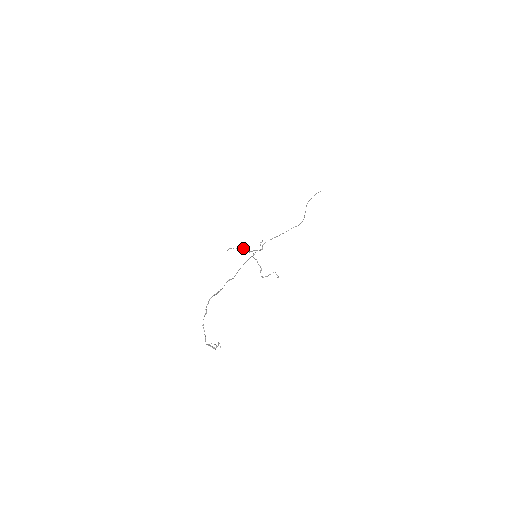
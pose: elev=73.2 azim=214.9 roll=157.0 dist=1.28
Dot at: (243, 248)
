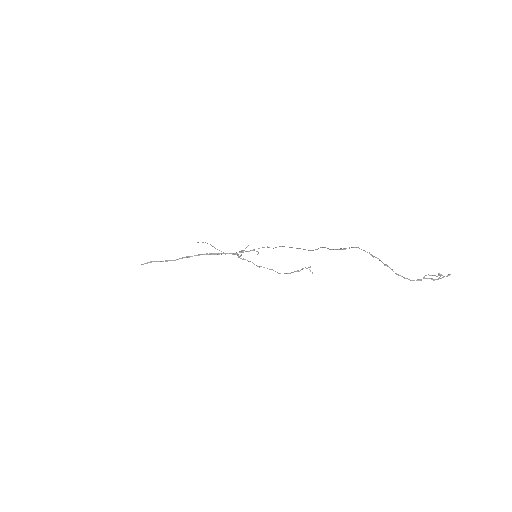
Dot at: (210, 253)
